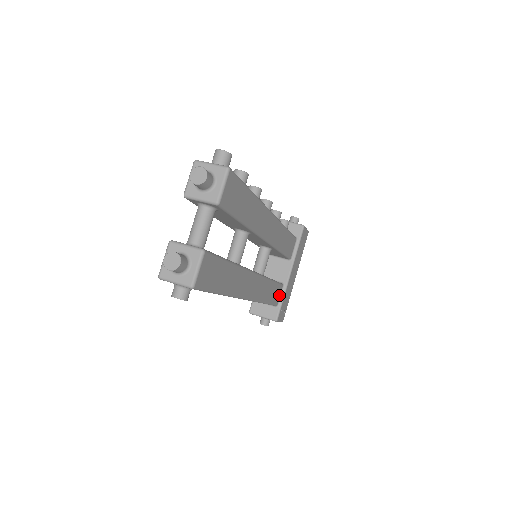
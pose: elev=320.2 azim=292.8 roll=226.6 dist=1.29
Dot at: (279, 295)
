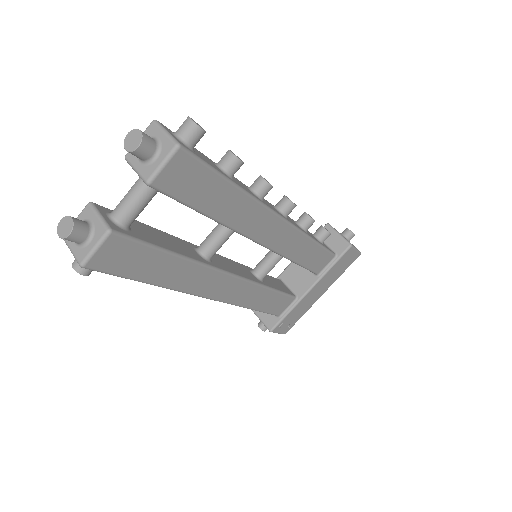
Dot at: (285, 307)
